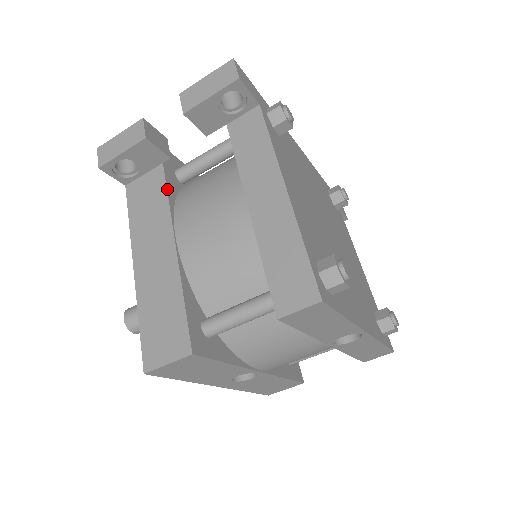
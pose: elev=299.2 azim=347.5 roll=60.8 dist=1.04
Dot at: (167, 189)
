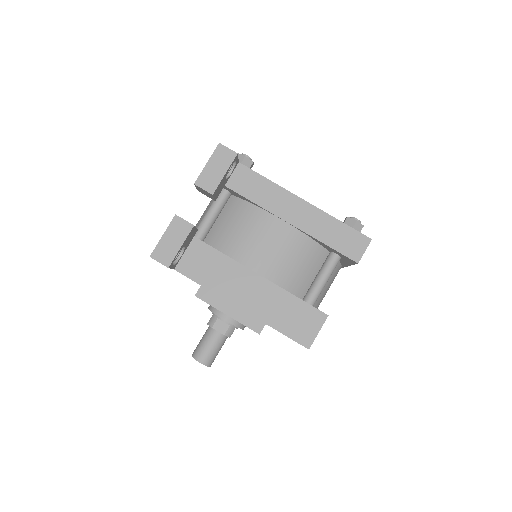
Dot at: (216, 249)
